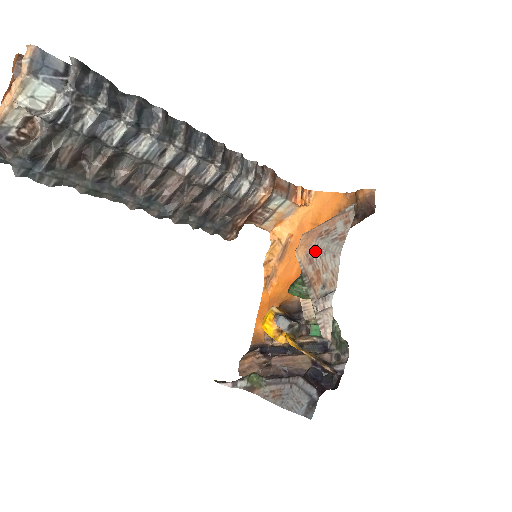
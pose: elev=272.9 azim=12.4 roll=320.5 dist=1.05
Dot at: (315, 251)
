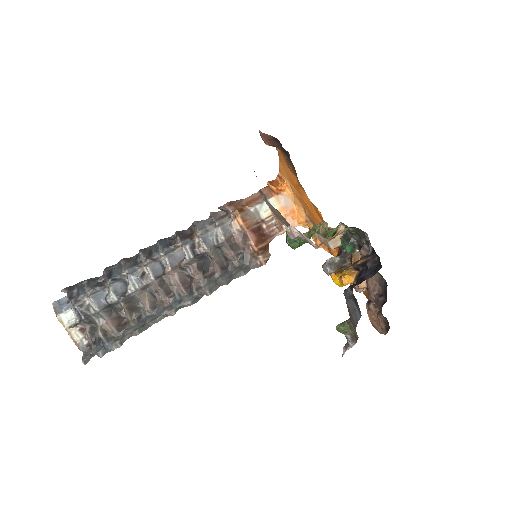
Dot at: occluded
